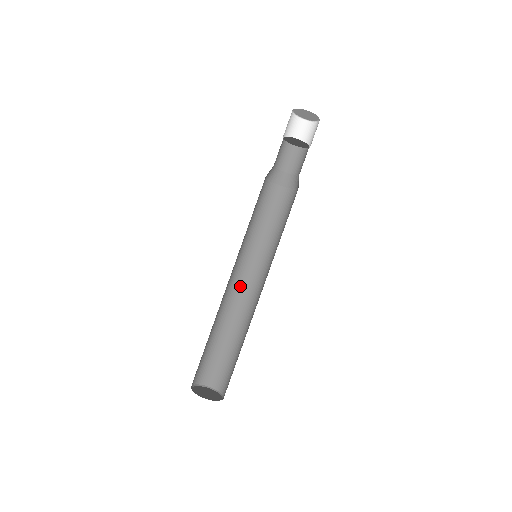
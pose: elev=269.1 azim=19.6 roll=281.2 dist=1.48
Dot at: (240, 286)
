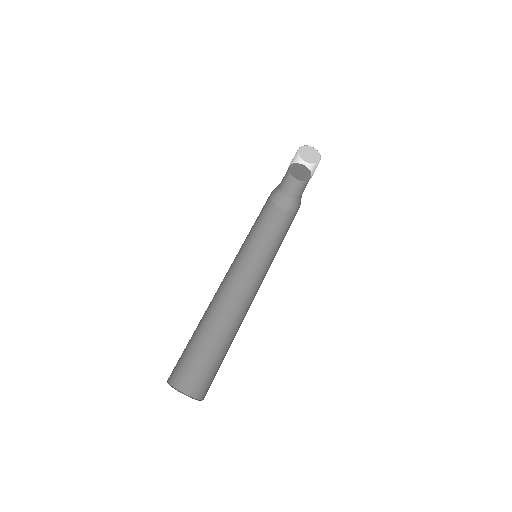
Dot at: (237, 290)
